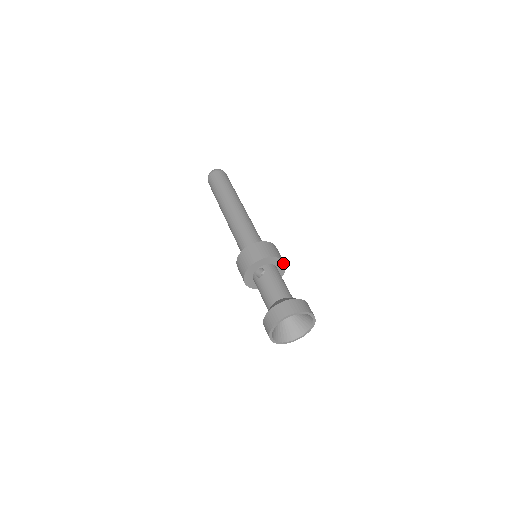
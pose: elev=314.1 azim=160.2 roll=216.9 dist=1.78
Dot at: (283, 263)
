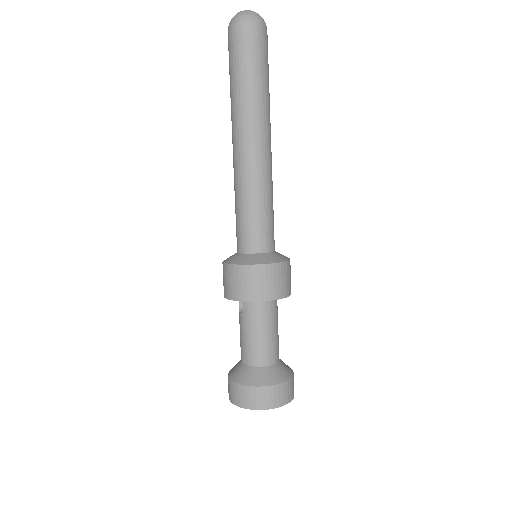
Dot at: (277, 298)
